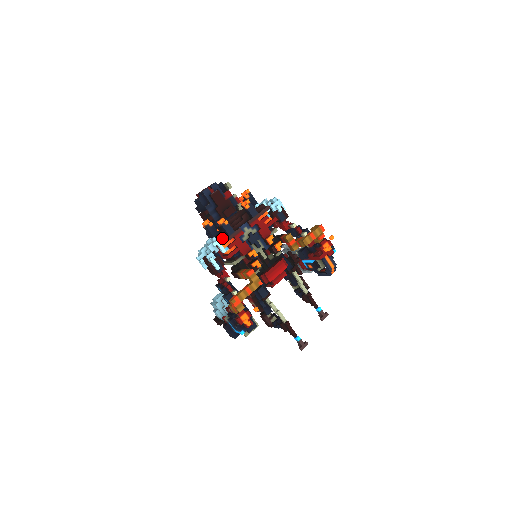
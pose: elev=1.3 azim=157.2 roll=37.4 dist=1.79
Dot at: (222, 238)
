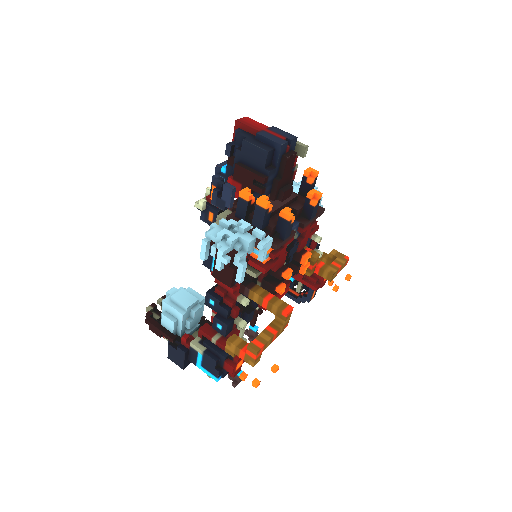
Dot at: (269, 236)
